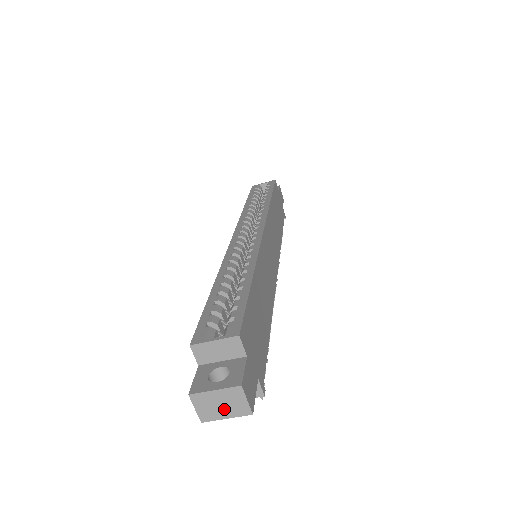
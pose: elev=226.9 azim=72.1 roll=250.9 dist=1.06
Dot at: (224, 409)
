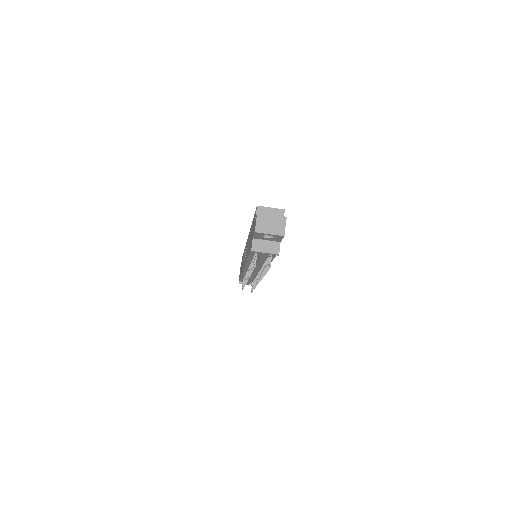
Dot at: (271, 228)
